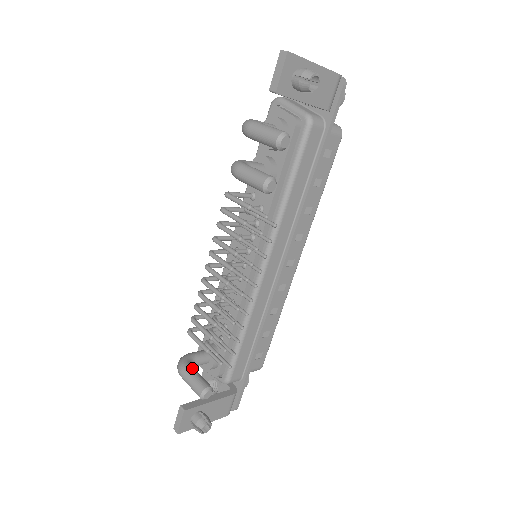
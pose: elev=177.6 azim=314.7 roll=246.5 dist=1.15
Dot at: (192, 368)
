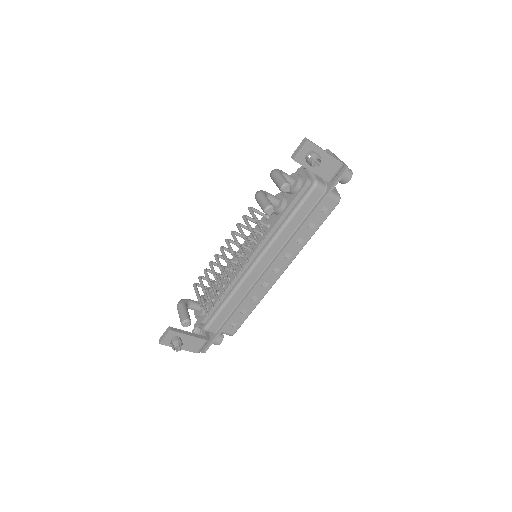
Dot at: (186, 306)
